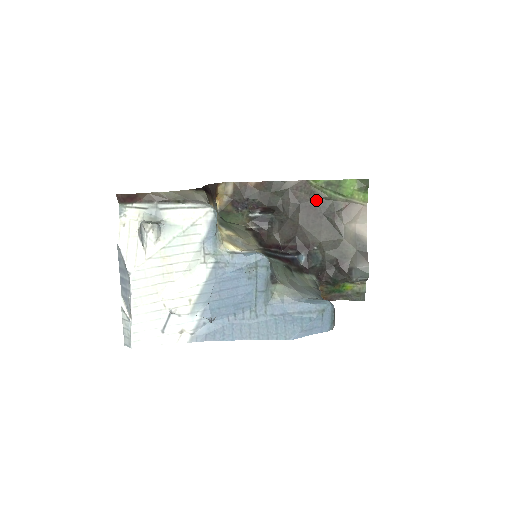
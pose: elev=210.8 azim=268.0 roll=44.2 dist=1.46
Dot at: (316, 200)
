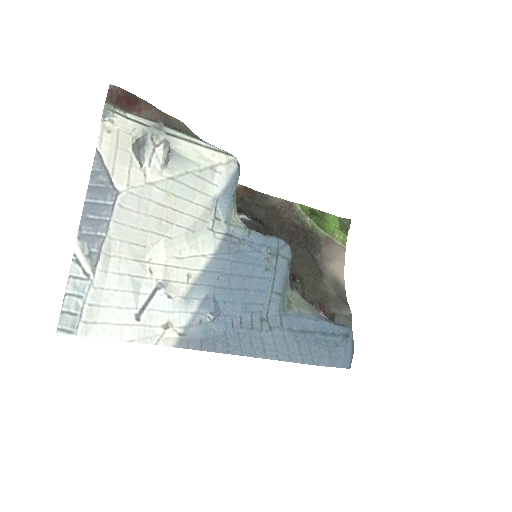
Dot at: (298, 227)
